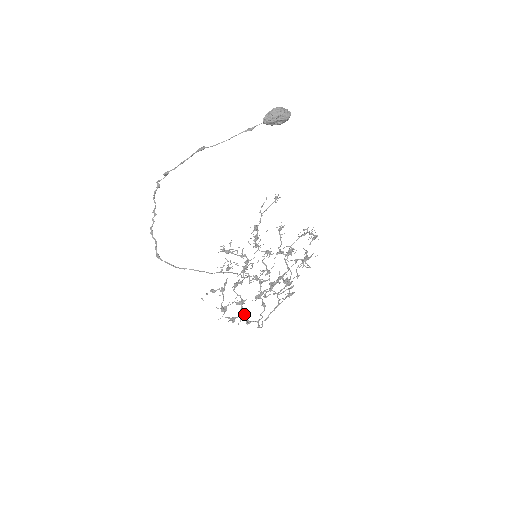
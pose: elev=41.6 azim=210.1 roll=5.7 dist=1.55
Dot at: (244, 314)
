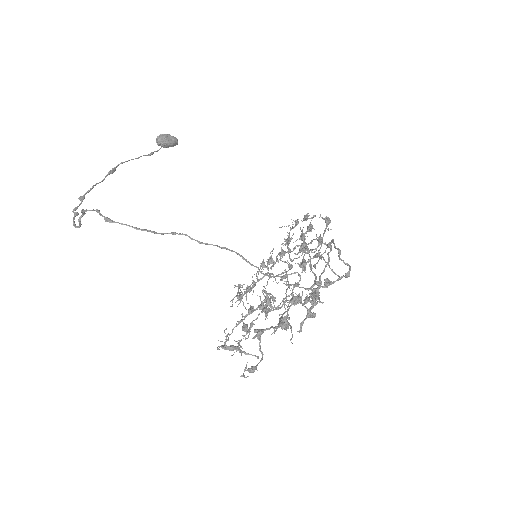
Dot at: (314, 294)
